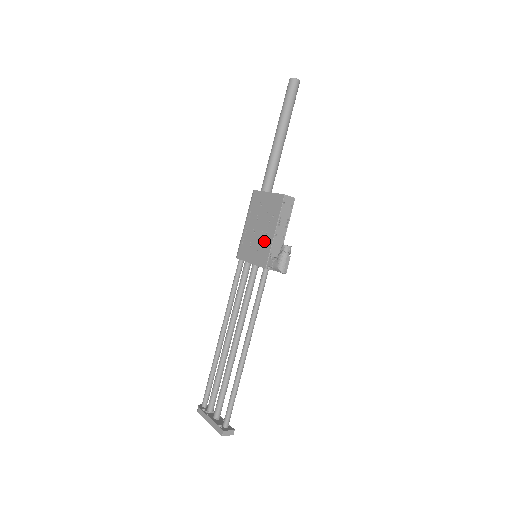
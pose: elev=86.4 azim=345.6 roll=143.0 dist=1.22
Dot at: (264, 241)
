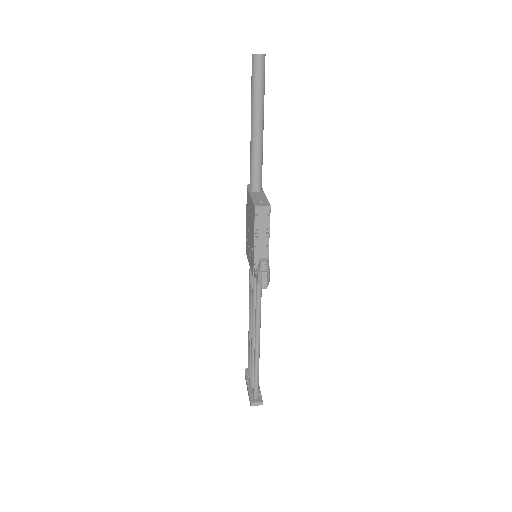
Dot at: (251, 249)
